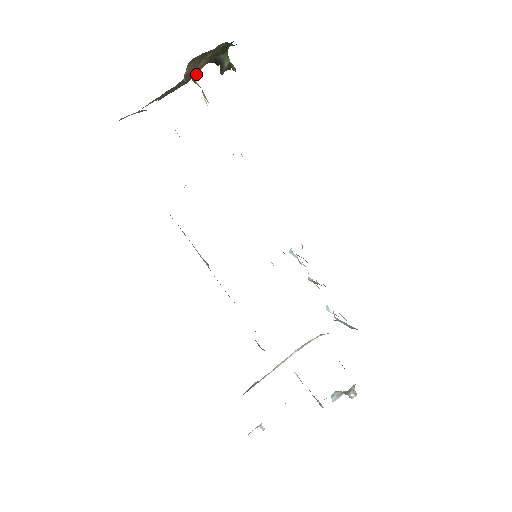
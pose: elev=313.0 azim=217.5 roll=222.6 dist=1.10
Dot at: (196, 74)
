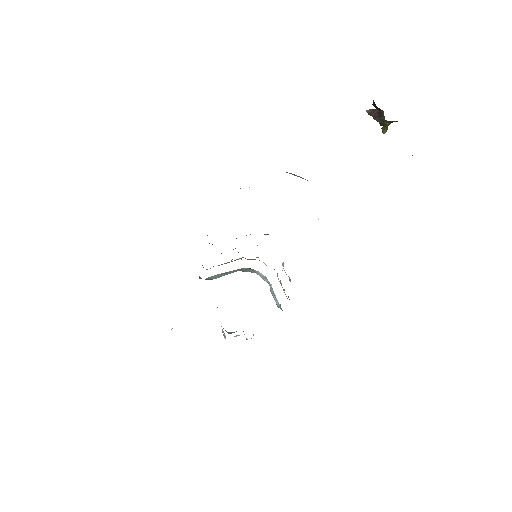
Dot at: occluded
